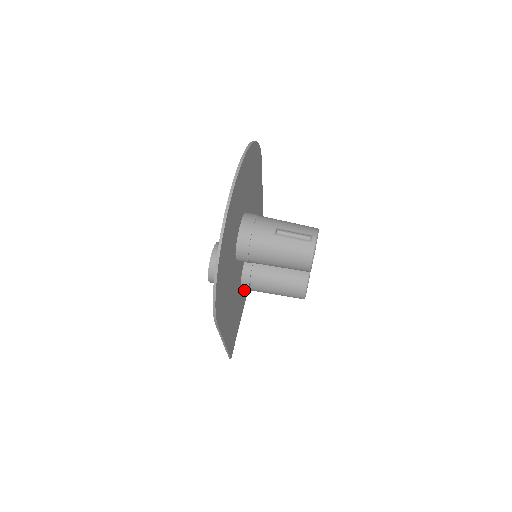
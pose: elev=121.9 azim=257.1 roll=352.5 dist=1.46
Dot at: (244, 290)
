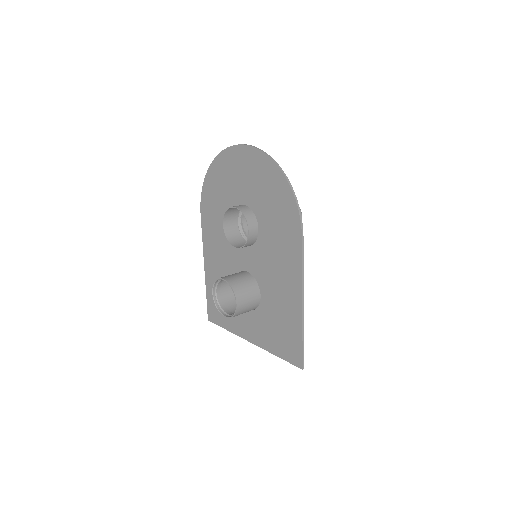
Dot at: (257, 320)
